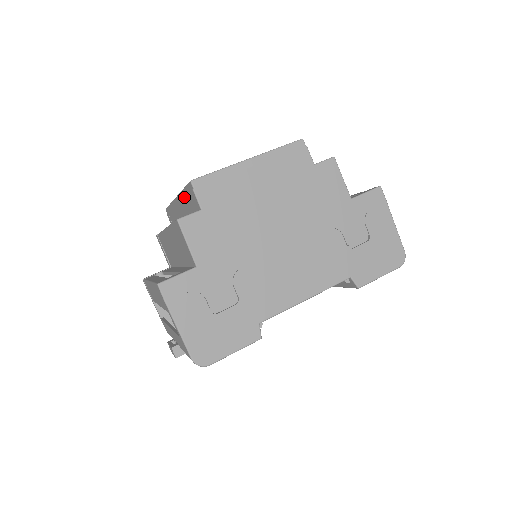
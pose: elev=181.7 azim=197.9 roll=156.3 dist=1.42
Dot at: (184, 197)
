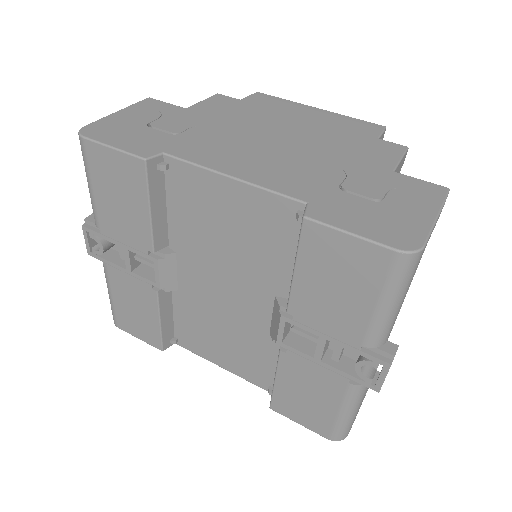
Dot at: occluded
